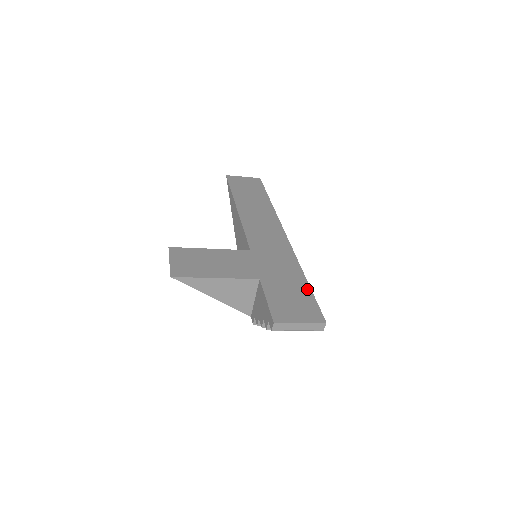
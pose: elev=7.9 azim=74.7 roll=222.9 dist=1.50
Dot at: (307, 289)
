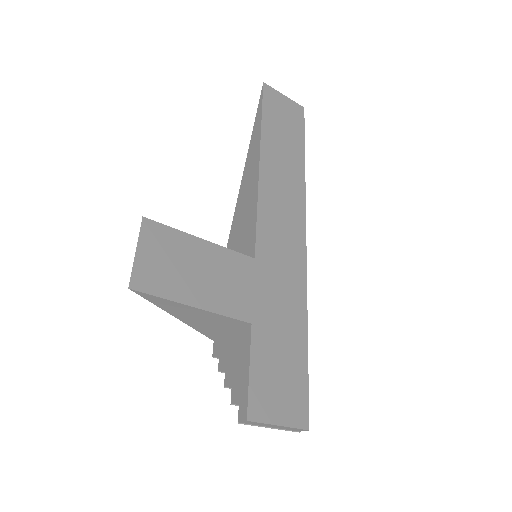
Dot at: (304, 358)
